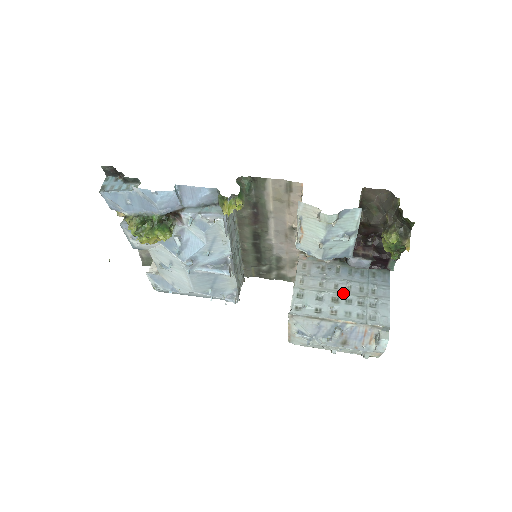
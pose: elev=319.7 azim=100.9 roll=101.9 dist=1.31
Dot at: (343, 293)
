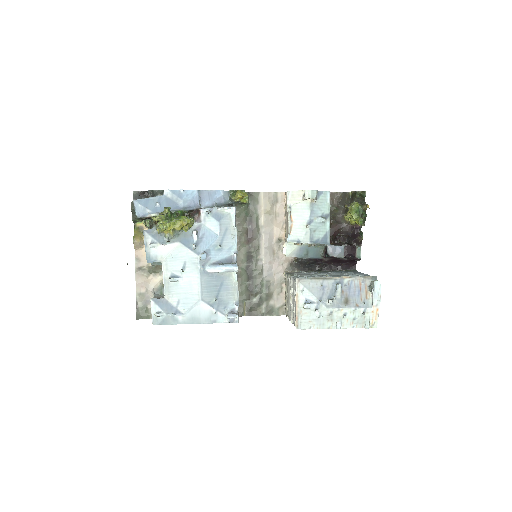
Dot at: (331, 274)
